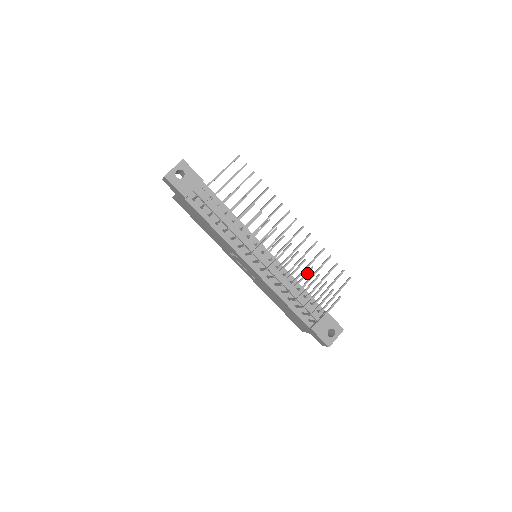
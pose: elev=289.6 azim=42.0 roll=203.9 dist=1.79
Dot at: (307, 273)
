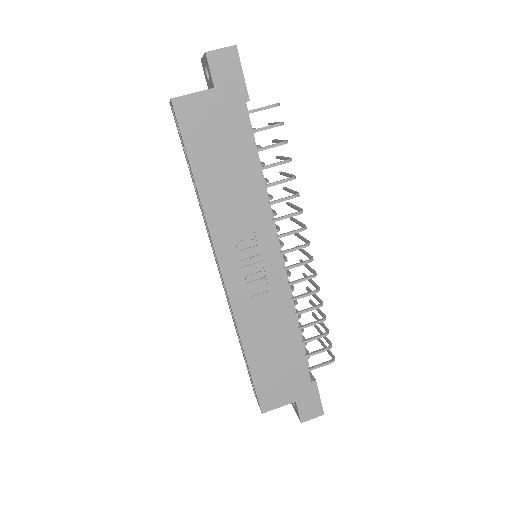
Dot at: occluded
